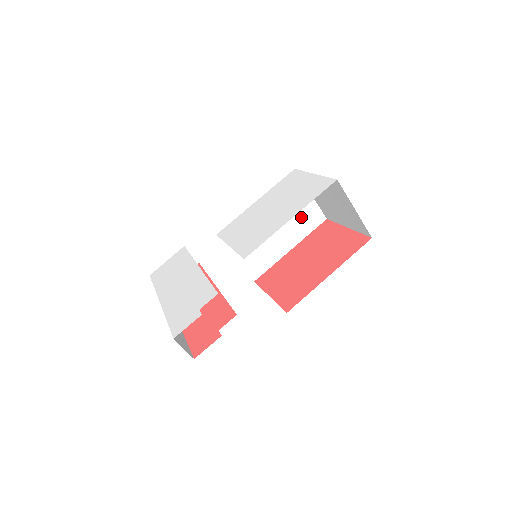
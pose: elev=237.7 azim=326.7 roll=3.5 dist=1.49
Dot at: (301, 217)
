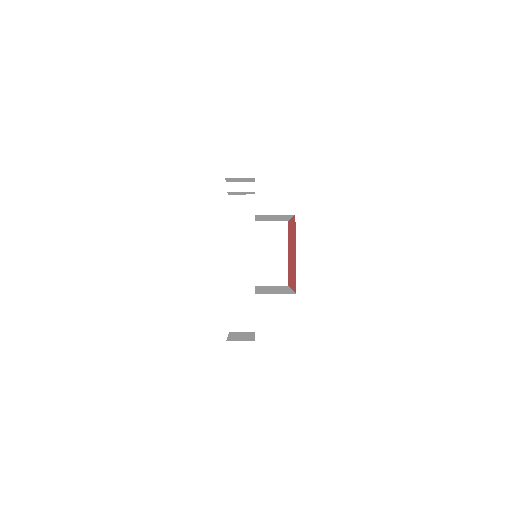
Dot at: occluded
